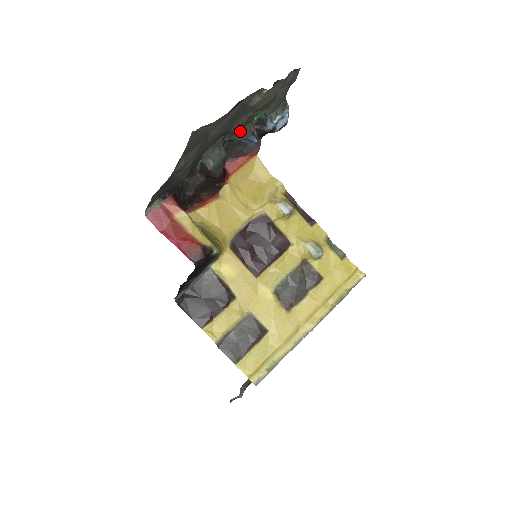
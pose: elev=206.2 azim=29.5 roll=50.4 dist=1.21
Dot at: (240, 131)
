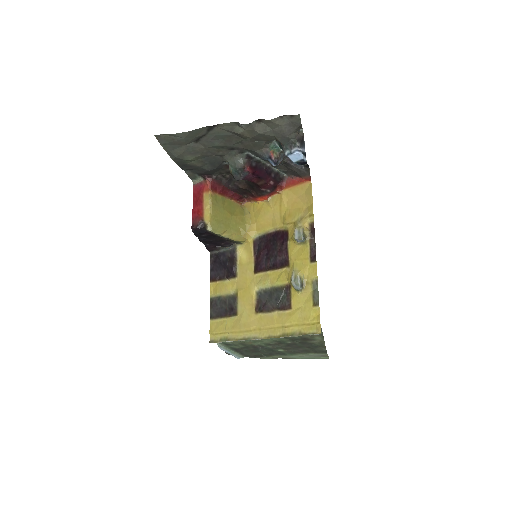
Dot at: (256, 151)
